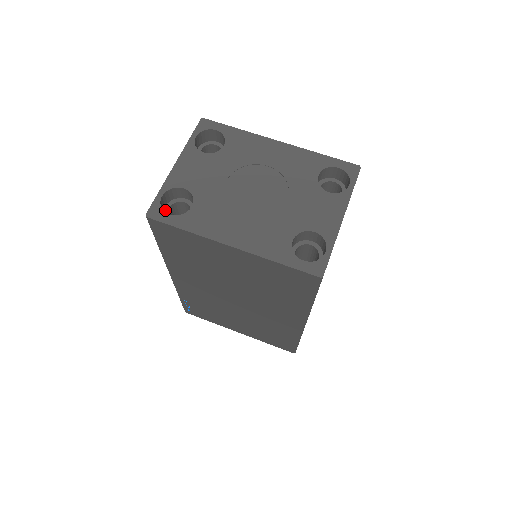
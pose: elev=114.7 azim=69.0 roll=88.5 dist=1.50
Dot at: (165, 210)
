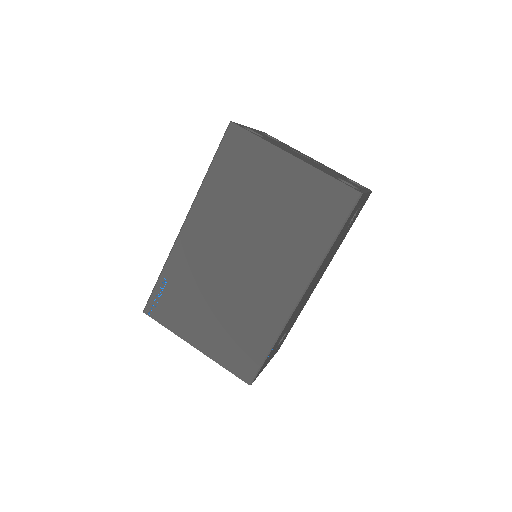
Dot at: occluded
